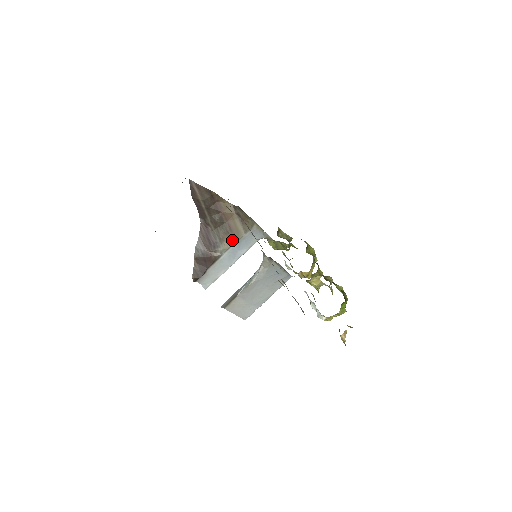
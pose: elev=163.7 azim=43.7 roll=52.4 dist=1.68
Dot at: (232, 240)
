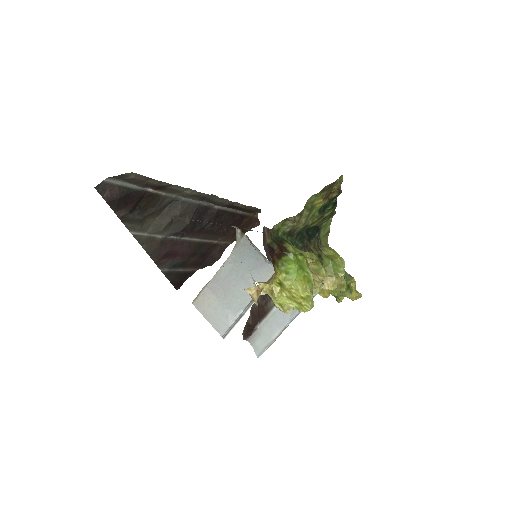
Dot at: occluded
